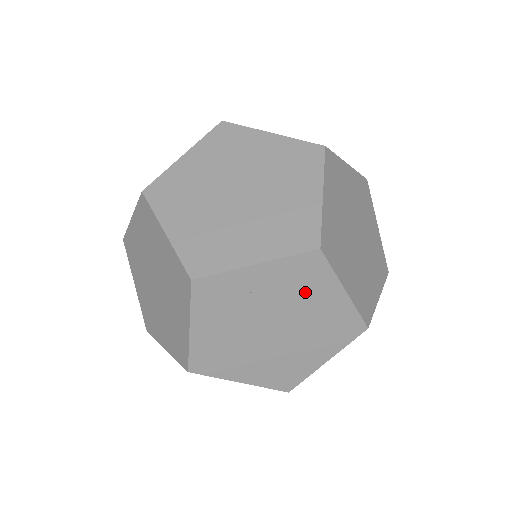
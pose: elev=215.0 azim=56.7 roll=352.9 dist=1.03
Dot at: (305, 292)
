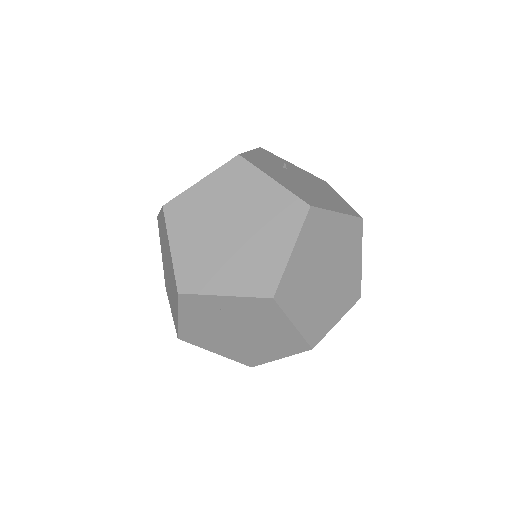
Dot at: (262, 318)
